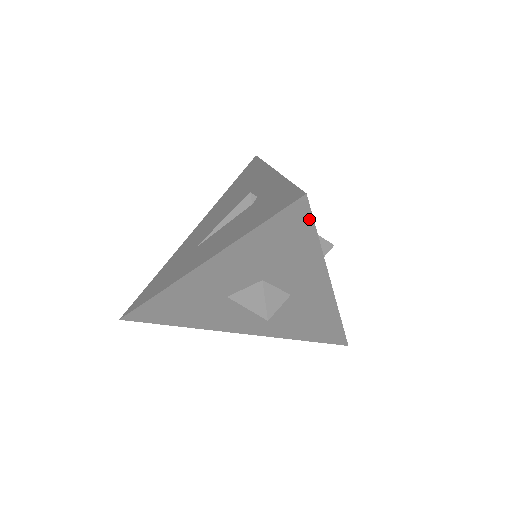
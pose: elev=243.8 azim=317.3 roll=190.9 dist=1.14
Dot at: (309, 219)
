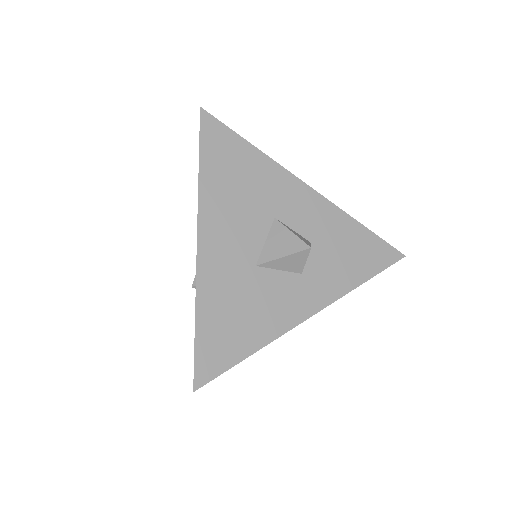
Dot at: (219, 373)
